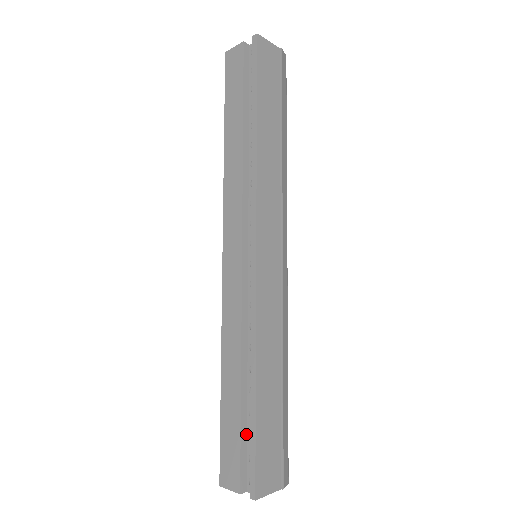
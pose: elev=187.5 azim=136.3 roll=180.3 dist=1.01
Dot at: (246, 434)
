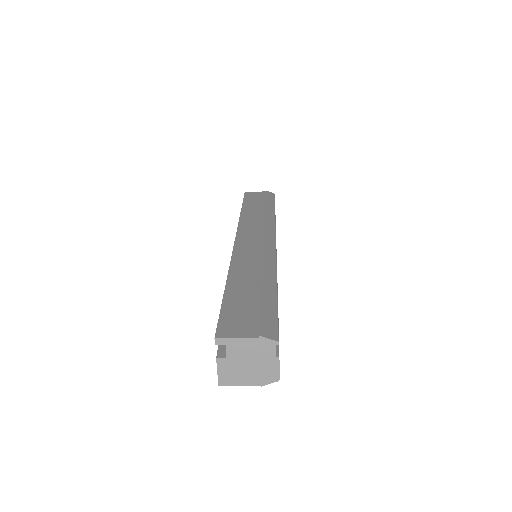
Dot at: occluded
